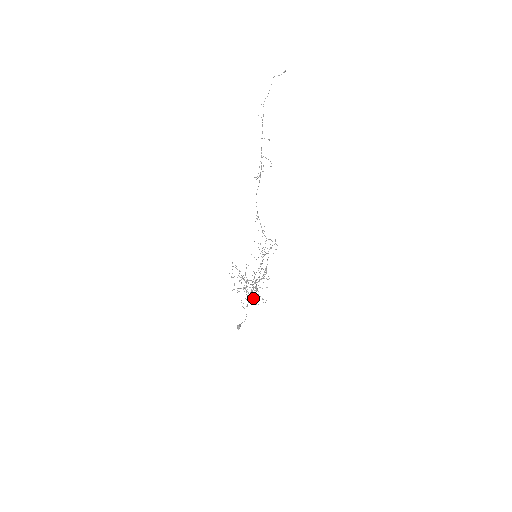
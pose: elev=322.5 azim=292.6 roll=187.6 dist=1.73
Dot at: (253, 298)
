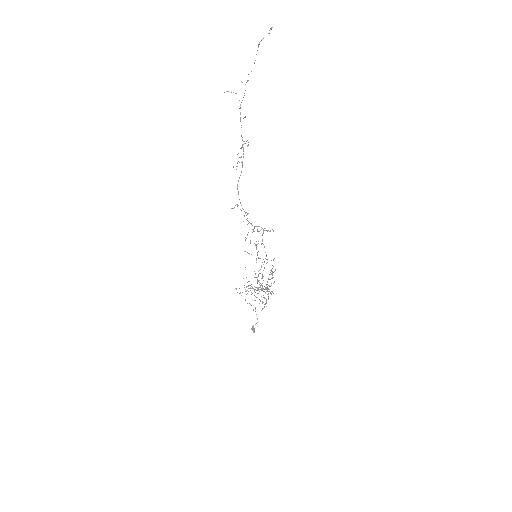
Dot at: occluded
